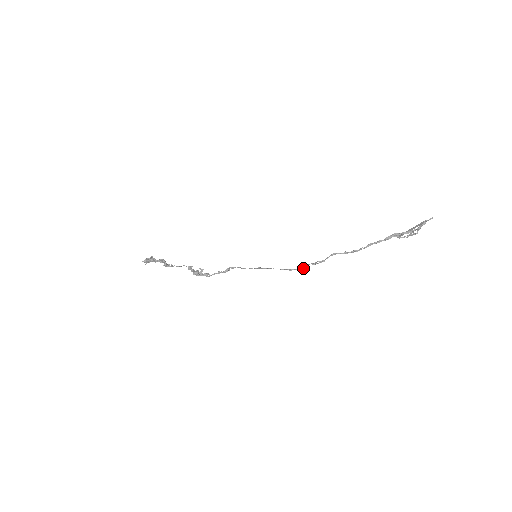
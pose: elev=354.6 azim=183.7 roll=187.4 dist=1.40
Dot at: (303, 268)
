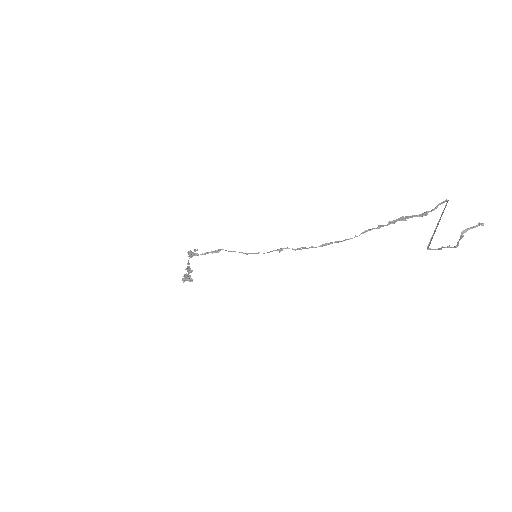
Dot at: (281, 250)
